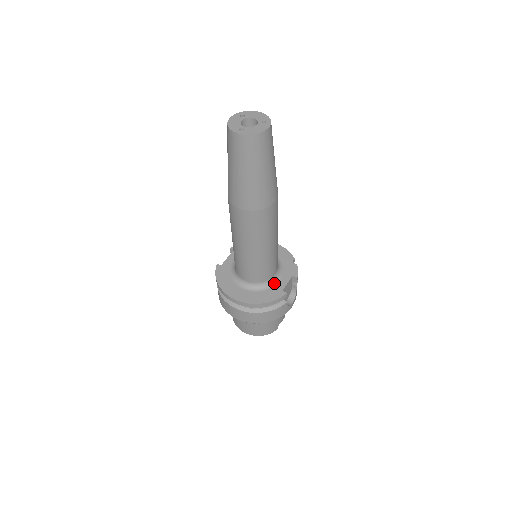
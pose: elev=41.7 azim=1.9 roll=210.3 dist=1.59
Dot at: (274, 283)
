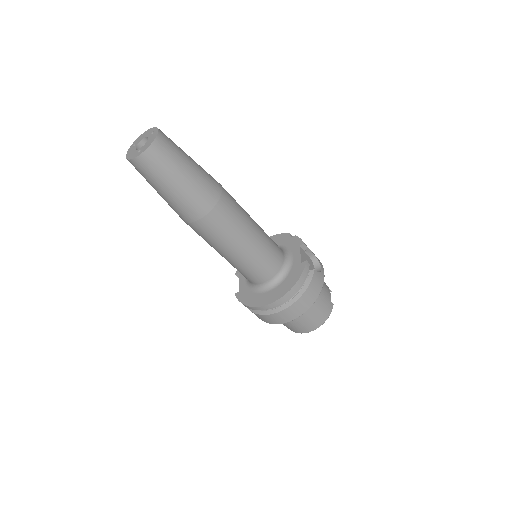
Dot at: (290, 264)
